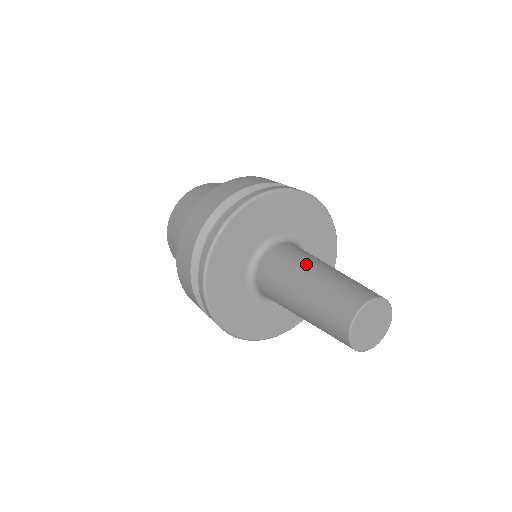
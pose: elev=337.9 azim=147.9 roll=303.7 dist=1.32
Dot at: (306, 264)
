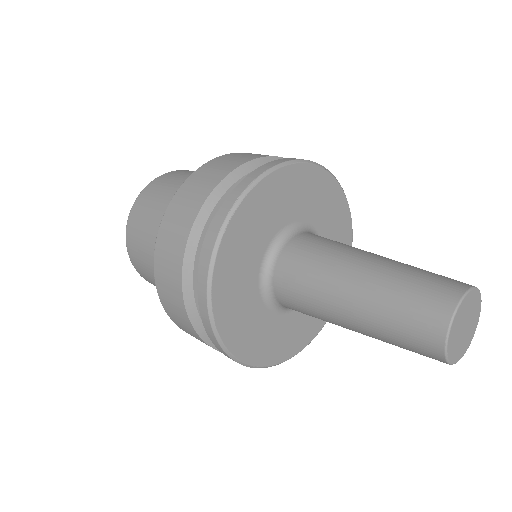
Dot at: (357, 250)
